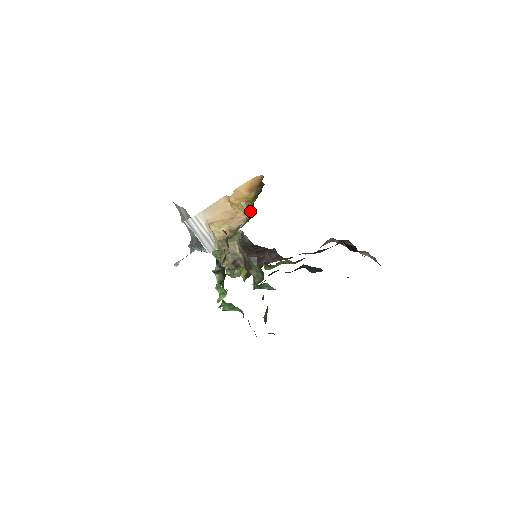
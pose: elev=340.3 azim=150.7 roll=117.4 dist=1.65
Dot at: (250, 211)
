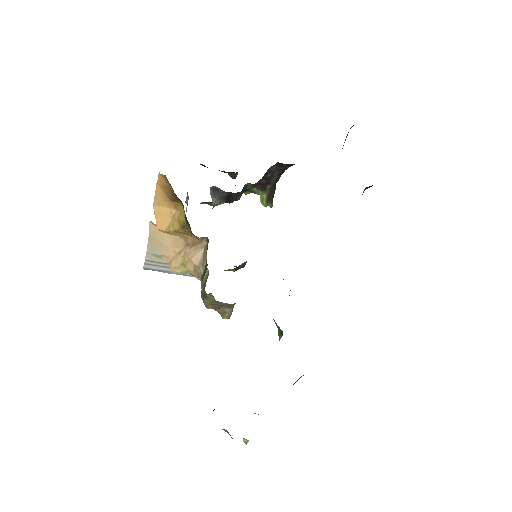
Dot at: occluded
